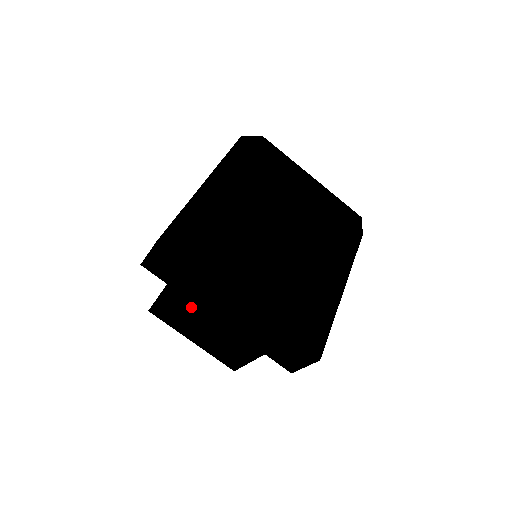
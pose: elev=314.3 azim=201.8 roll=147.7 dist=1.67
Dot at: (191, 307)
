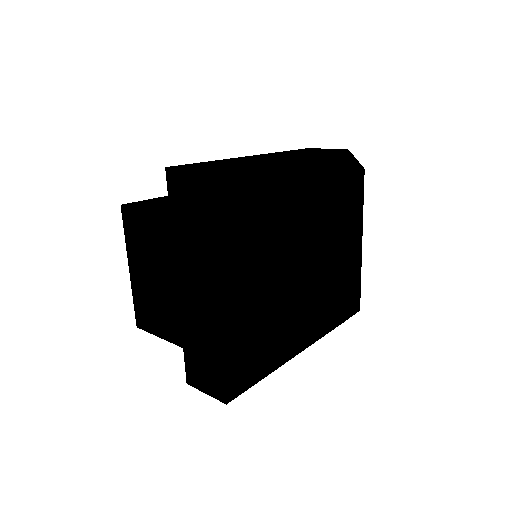
Dot at: (166, 247)
